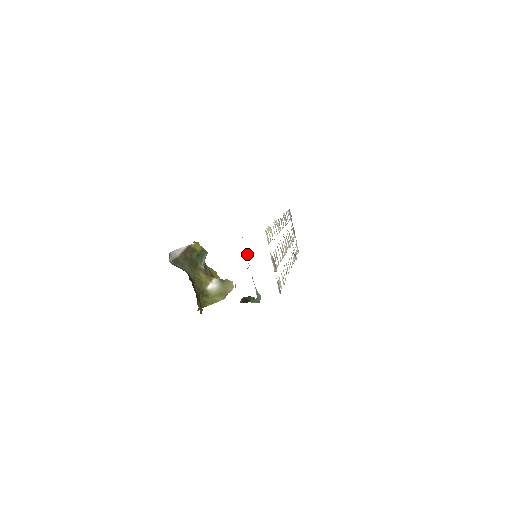
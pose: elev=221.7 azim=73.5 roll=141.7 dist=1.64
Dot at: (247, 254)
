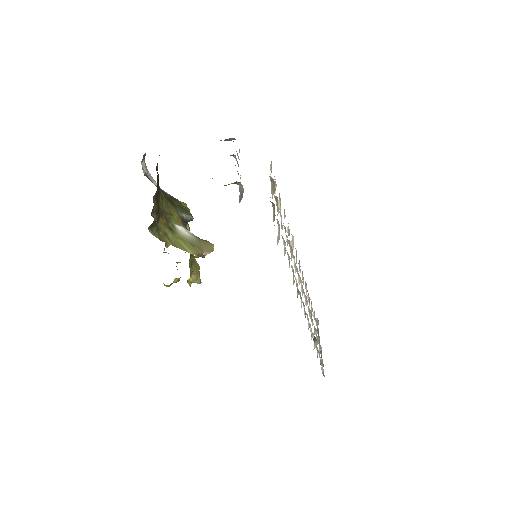
Dot at: occluded
